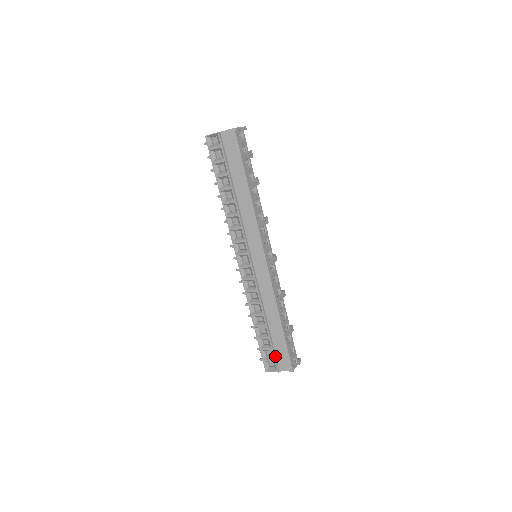
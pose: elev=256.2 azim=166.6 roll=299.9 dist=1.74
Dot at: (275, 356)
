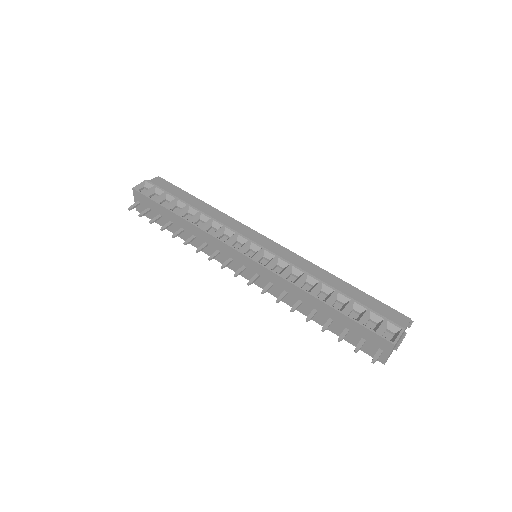
Dot at: (380, 316)
